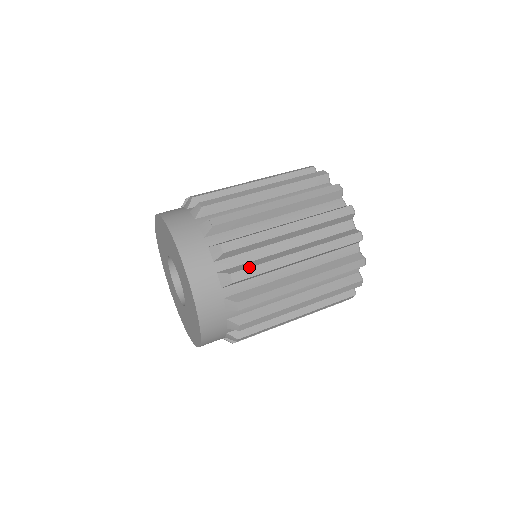
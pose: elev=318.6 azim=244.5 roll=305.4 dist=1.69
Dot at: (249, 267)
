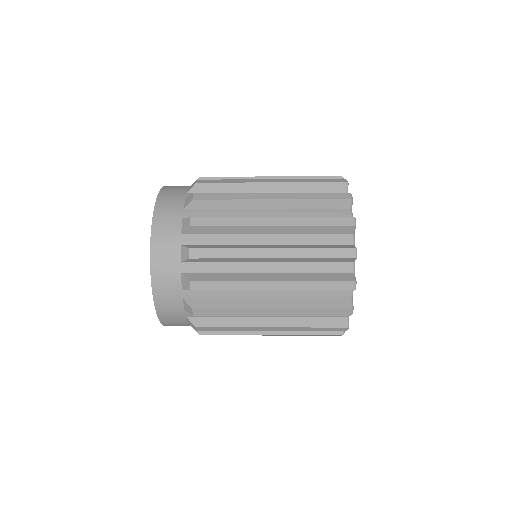
Dot at: (214, 193)
